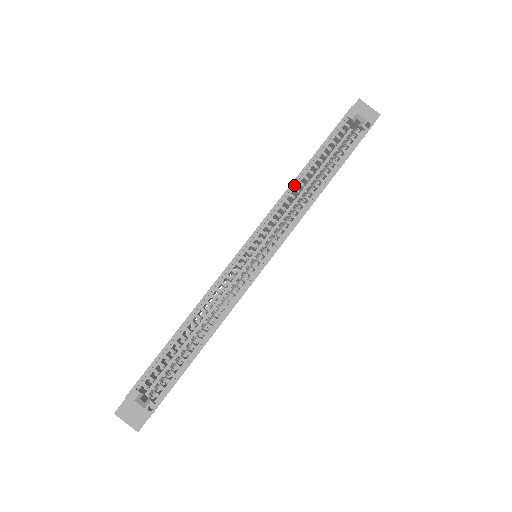
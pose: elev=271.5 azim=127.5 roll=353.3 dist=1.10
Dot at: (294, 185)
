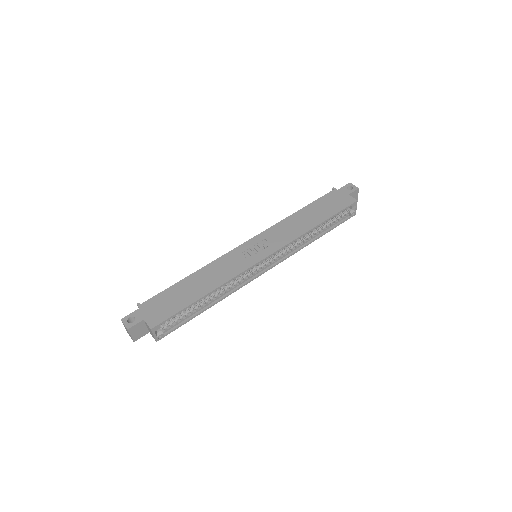
Dot at: (306, 232)
